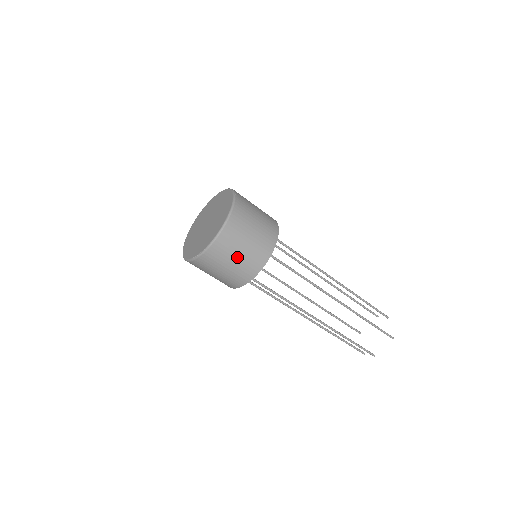
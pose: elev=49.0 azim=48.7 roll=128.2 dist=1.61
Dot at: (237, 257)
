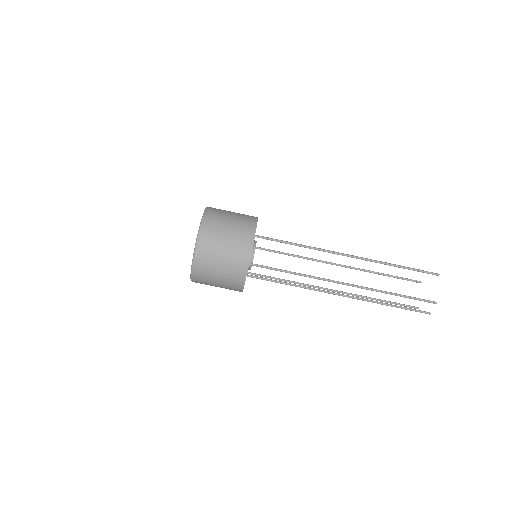
Dot at: (226, 237)
